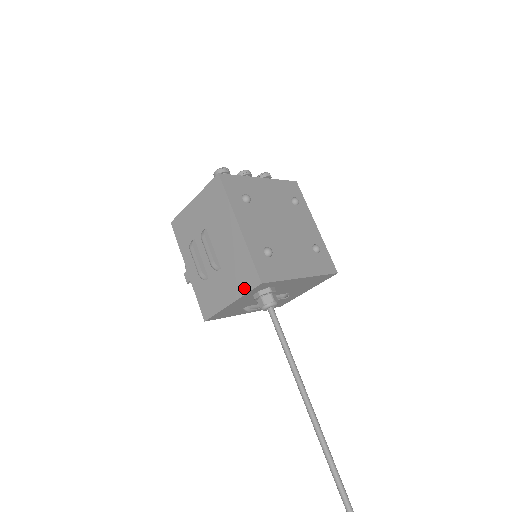
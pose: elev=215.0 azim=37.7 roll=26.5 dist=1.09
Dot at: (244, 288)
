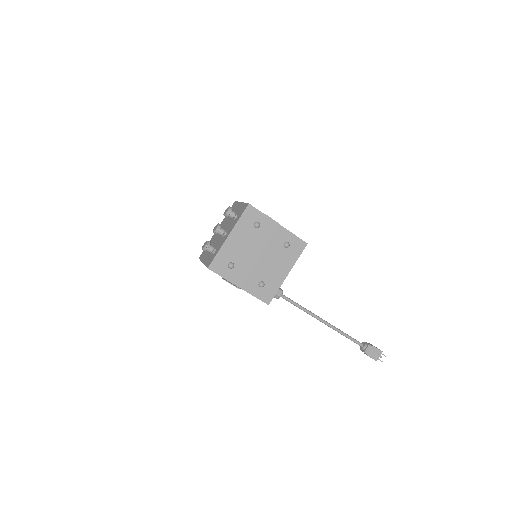
Dot at: occluded
